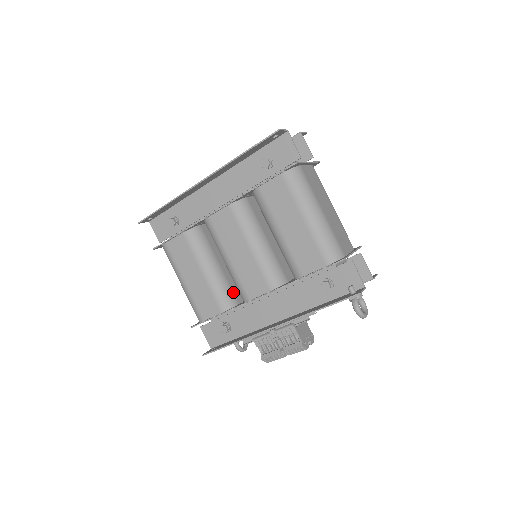
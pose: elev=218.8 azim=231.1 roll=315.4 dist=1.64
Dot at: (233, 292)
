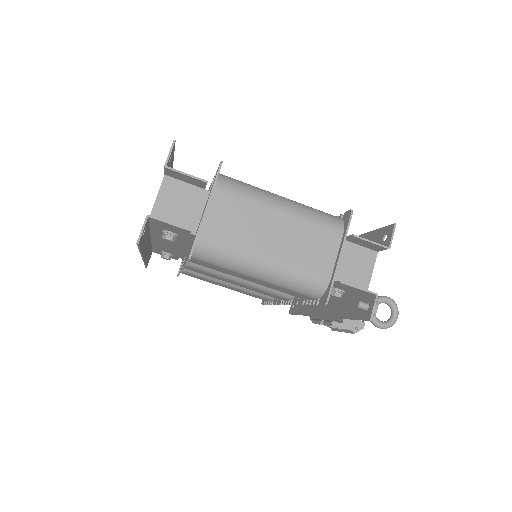
Dot at: occluded
